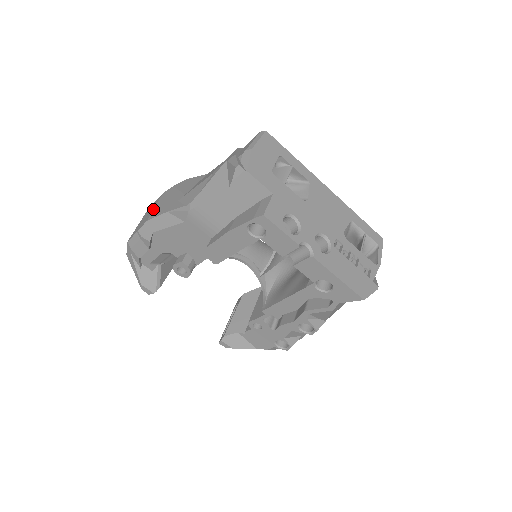
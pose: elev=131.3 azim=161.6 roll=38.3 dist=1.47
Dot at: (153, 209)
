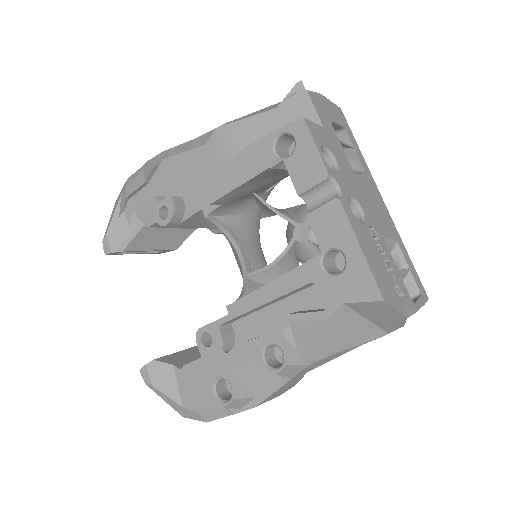
Dot at: occluded
